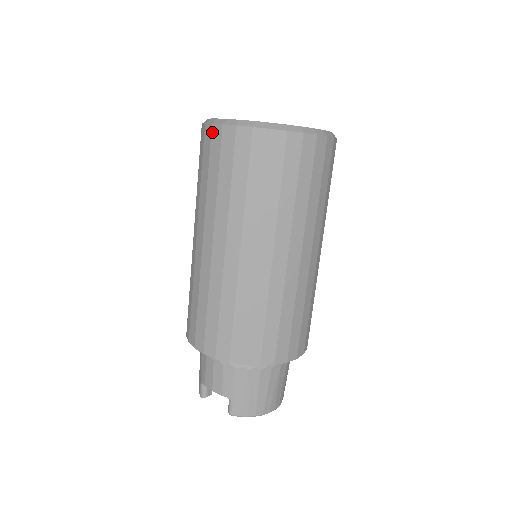
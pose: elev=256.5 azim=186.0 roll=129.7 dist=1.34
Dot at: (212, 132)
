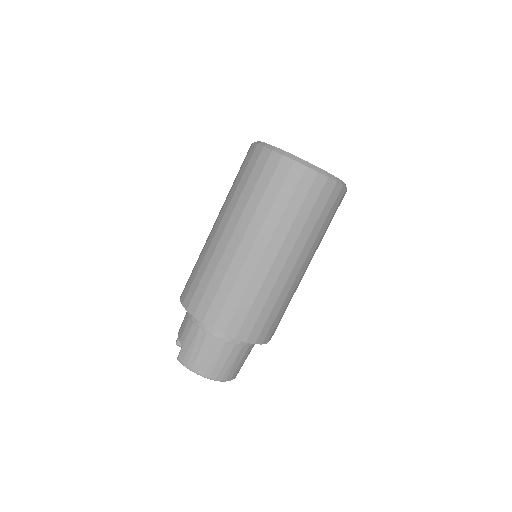
Dot at: (249, 148)
